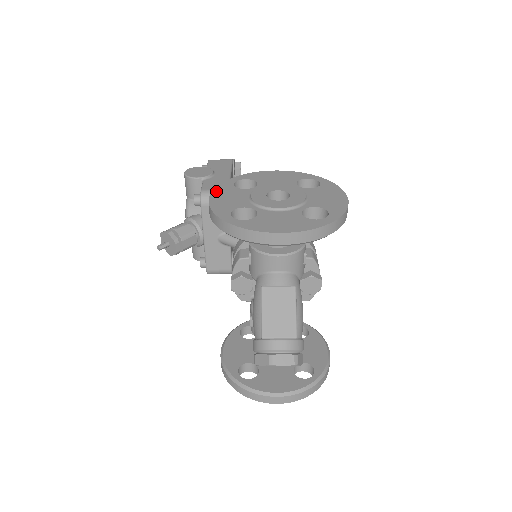
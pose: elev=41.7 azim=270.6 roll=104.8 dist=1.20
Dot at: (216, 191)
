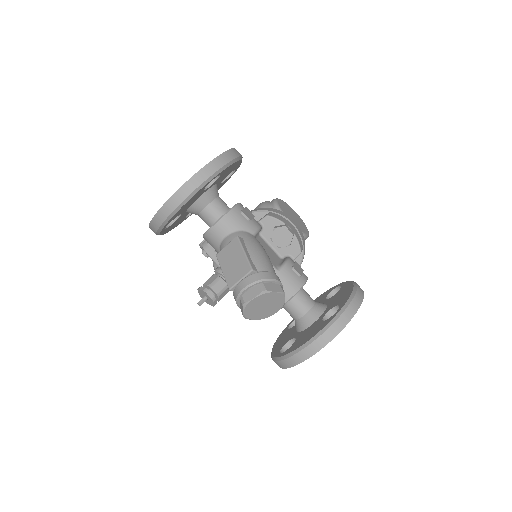
Dot at: occluded
